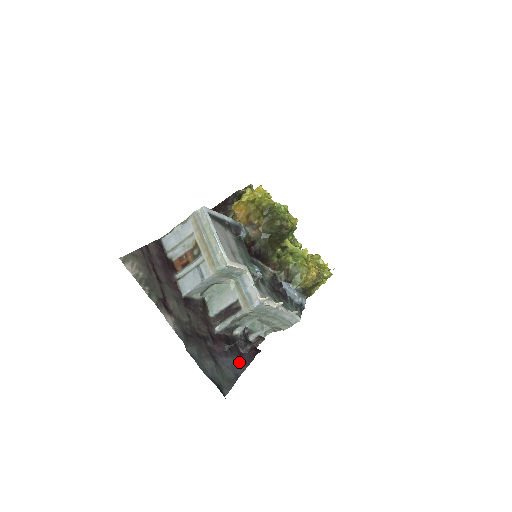
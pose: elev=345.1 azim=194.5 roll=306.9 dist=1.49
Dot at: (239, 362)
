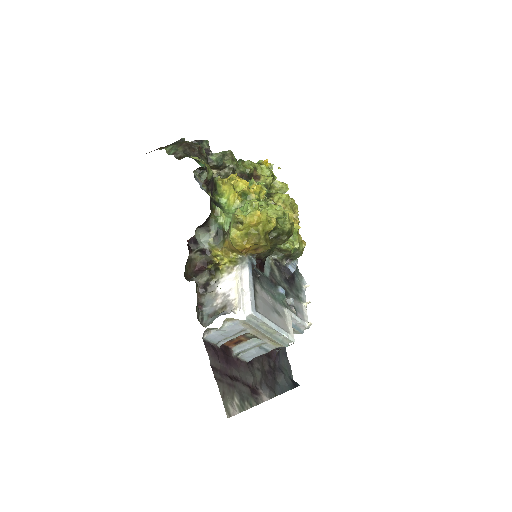
Dot at: occluded
